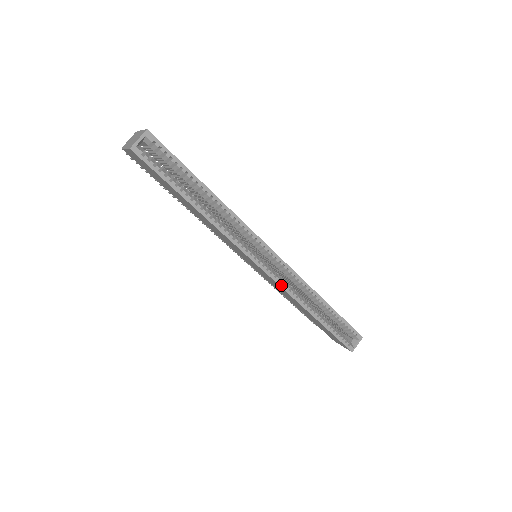
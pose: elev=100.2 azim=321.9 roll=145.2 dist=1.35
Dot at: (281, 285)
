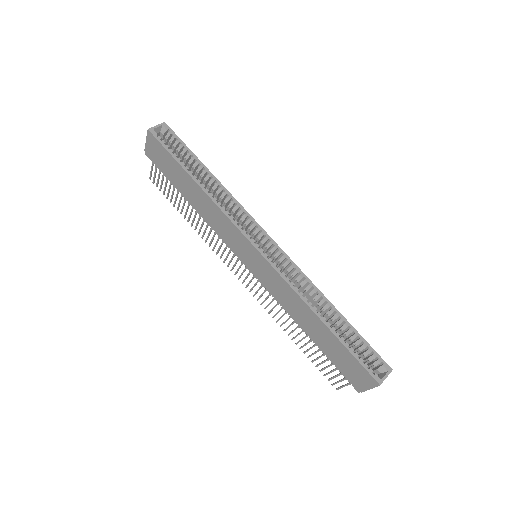
Dot at: (280, 273)
